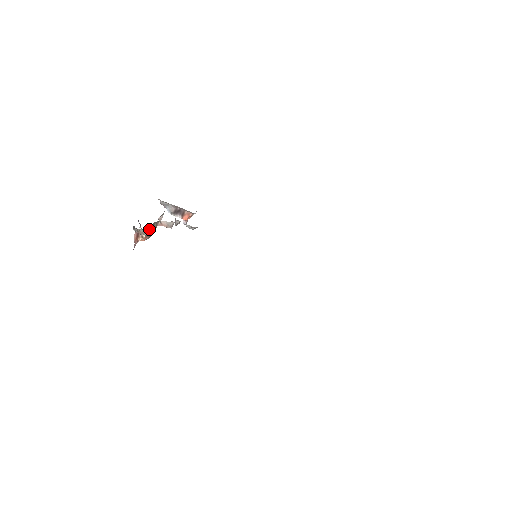
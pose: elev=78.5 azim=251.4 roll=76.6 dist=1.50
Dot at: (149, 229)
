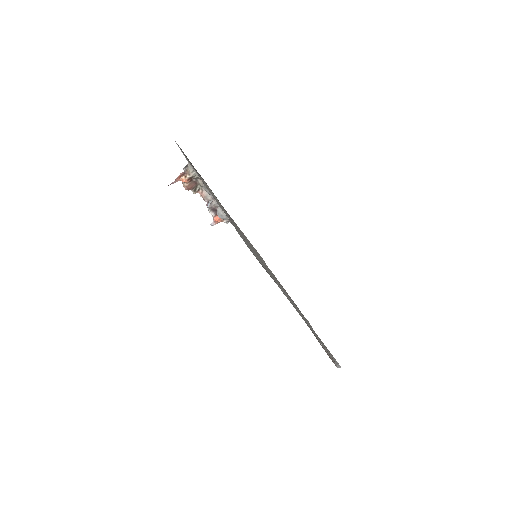
Dot at: (193, 181)
